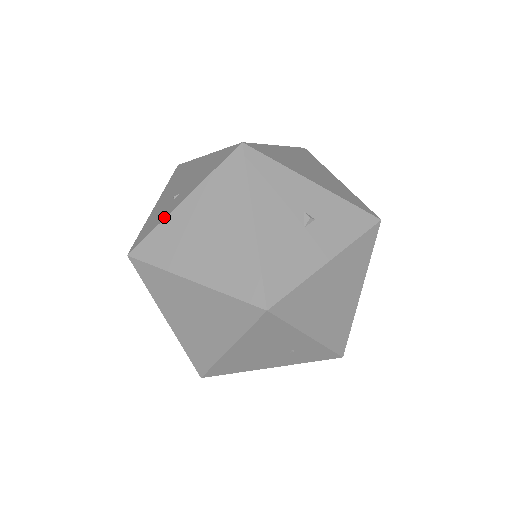
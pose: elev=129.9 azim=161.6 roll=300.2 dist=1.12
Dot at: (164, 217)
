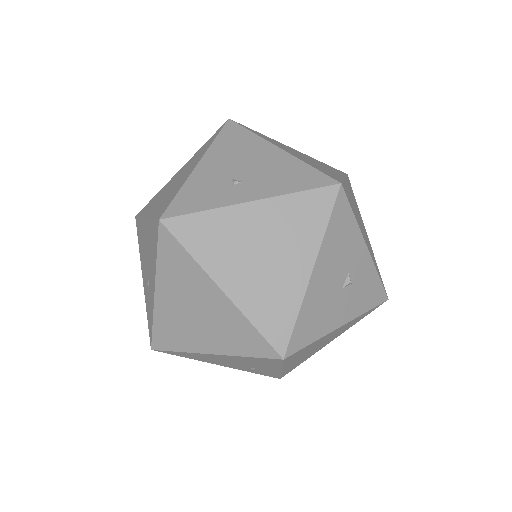
Dot at: (221, 204)
